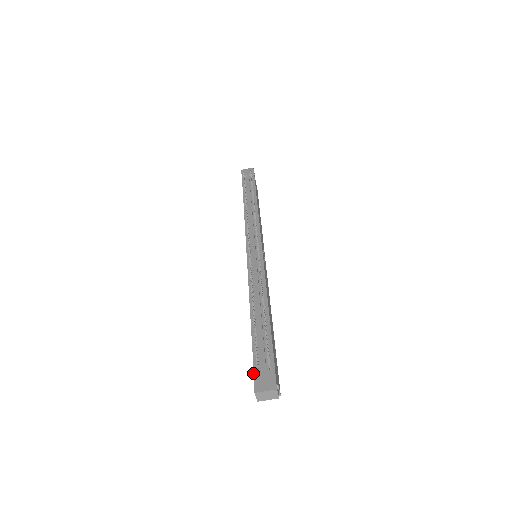
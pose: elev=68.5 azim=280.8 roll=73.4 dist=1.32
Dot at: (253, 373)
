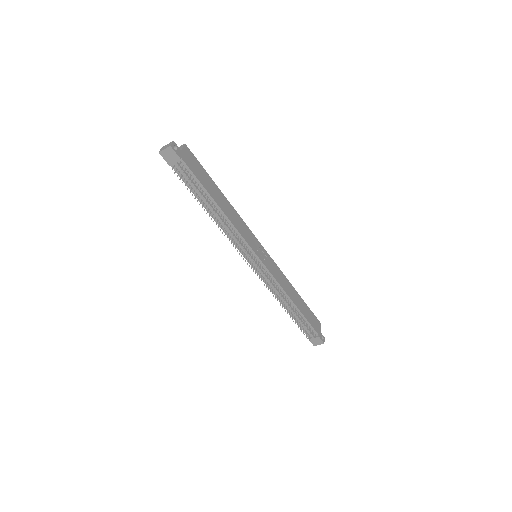
Dot at: occluded
